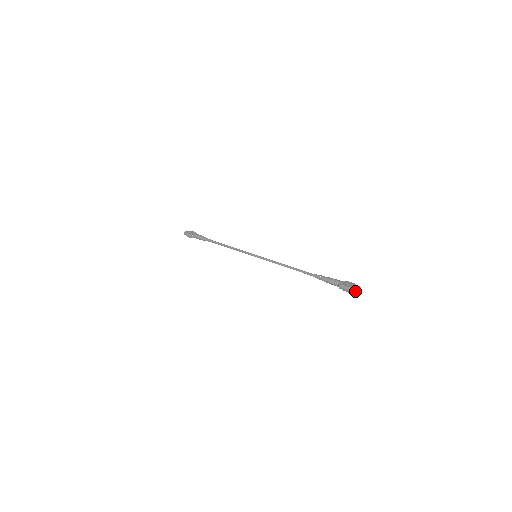
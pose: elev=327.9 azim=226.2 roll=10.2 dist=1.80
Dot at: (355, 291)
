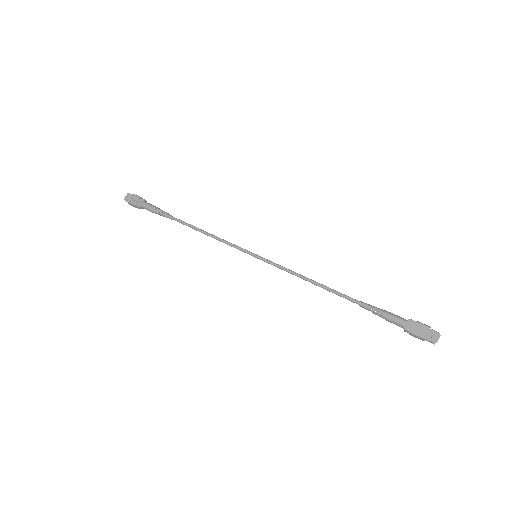
Dot at: (432, 343)
